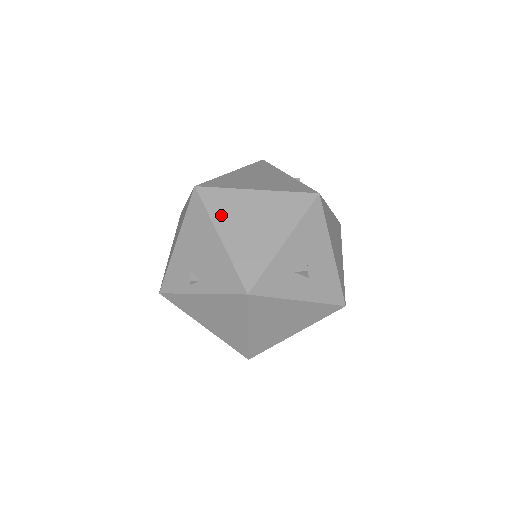
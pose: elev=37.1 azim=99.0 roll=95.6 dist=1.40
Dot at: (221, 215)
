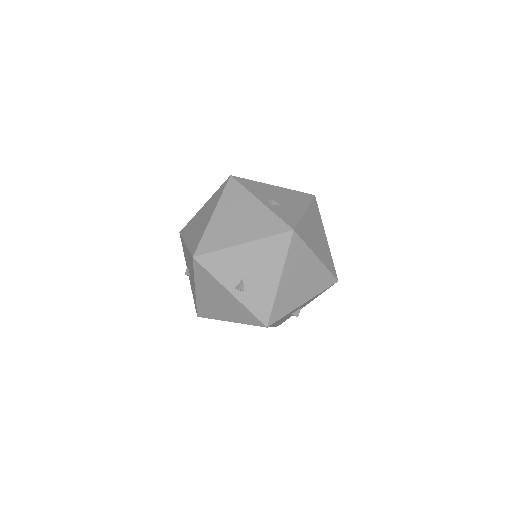
Dot at: occluded
